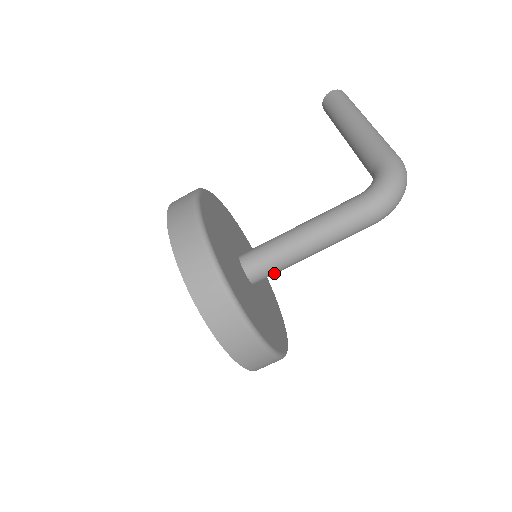
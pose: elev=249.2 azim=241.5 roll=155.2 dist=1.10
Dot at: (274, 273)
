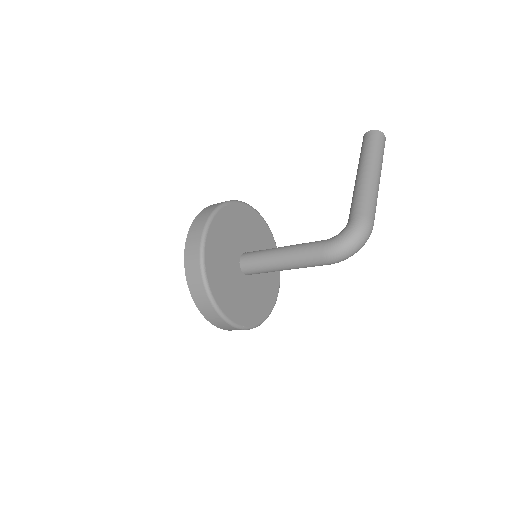
Dot at: occluded
